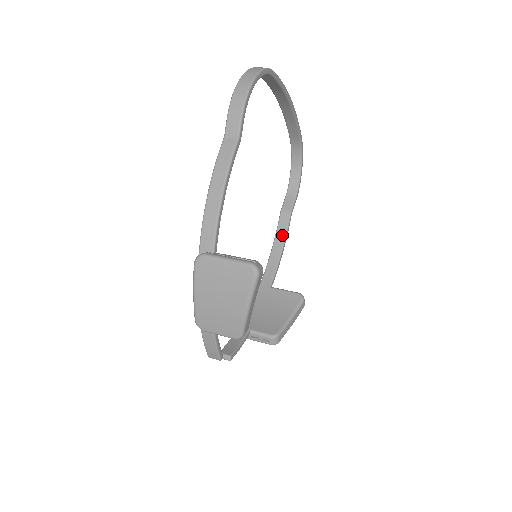
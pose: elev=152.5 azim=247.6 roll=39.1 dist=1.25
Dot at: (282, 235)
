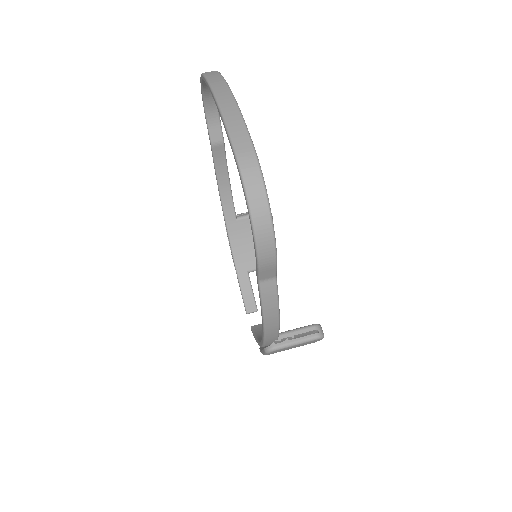
Dot at: (223, 166)
